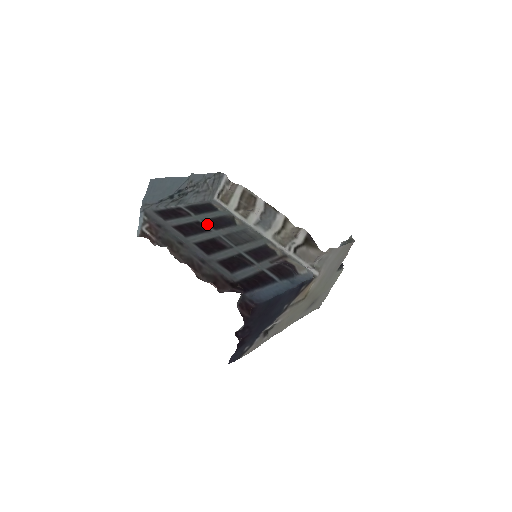
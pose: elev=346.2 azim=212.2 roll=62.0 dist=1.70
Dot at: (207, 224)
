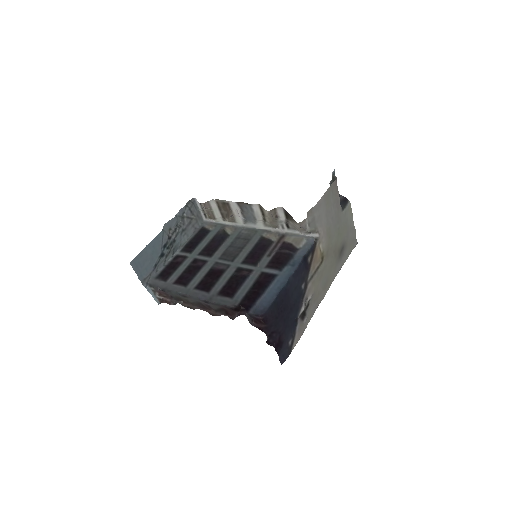
Dot at: (203, 256)
